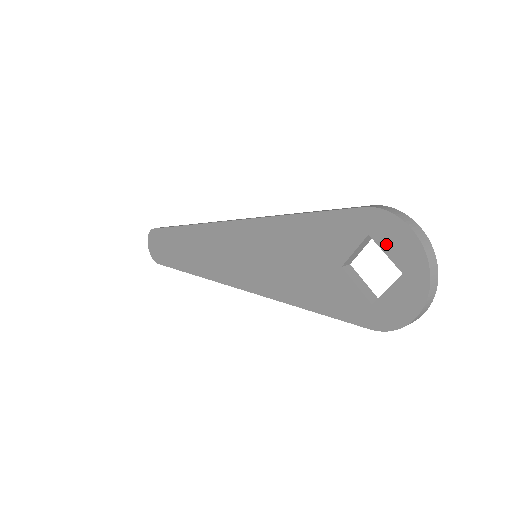
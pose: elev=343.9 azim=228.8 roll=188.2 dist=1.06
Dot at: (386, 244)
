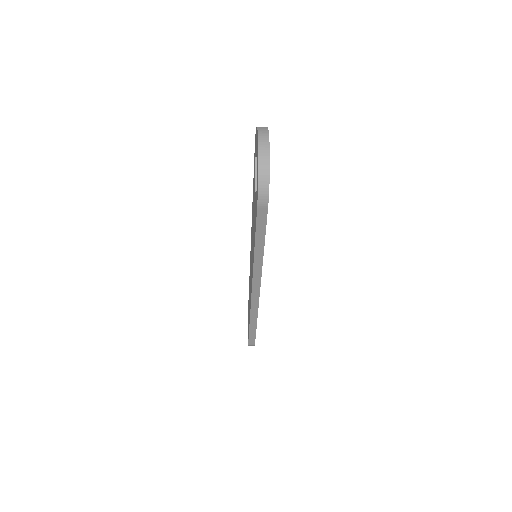
Dot at: occluded
